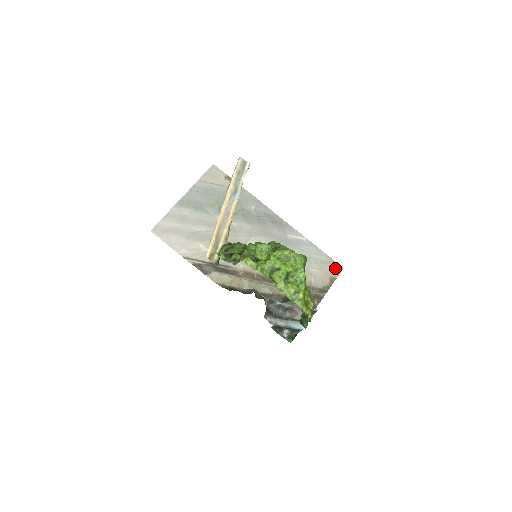
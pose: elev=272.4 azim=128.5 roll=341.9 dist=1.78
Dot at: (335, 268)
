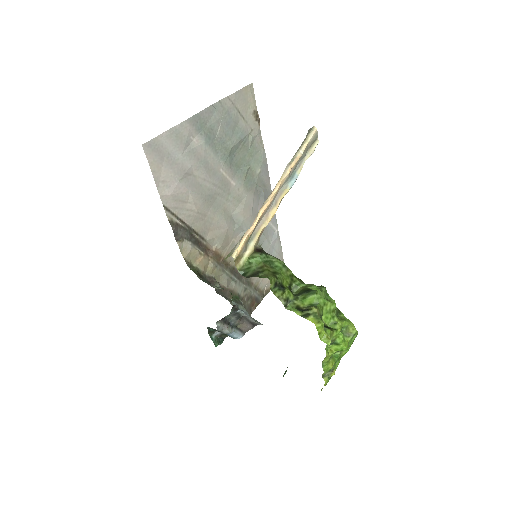
Dot at: occluded
